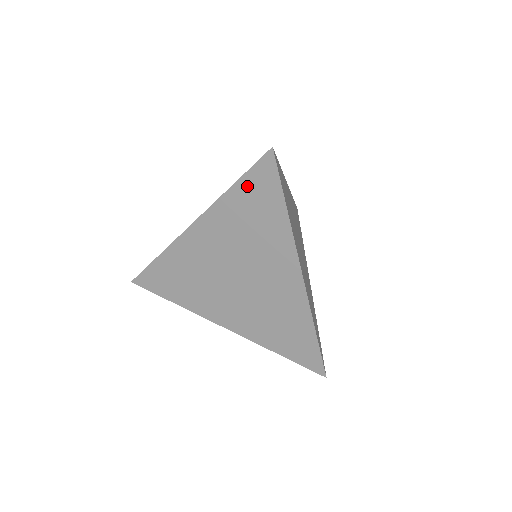
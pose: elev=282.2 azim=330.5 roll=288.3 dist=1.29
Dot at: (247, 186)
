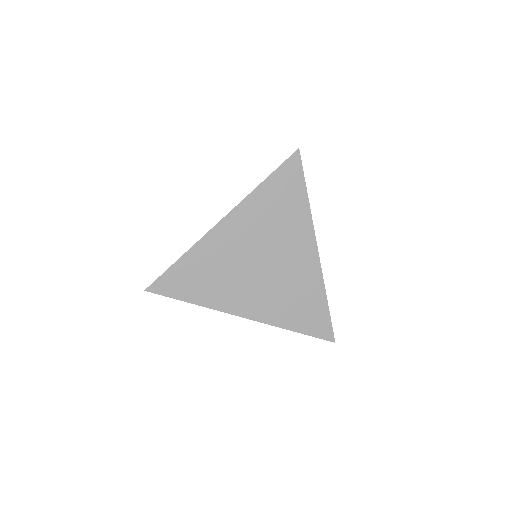
Dot at: (277, 180)
